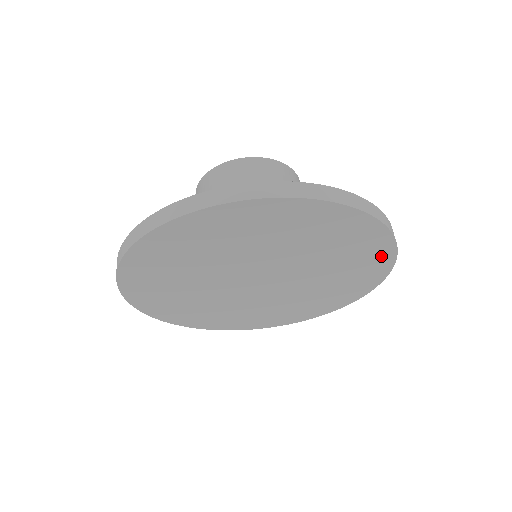
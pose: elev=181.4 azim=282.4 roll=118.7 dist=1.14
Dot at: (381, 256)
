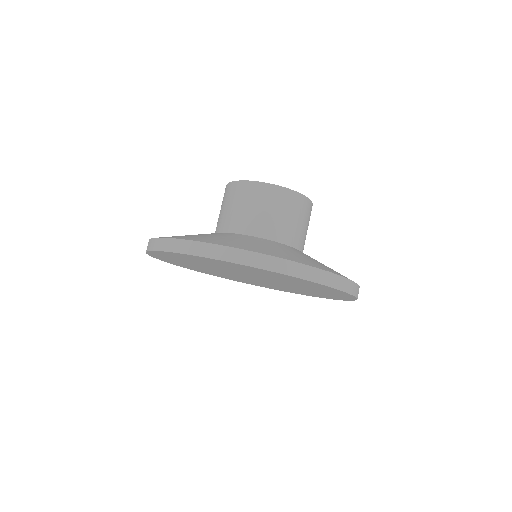
Dot at: (318, 285)
